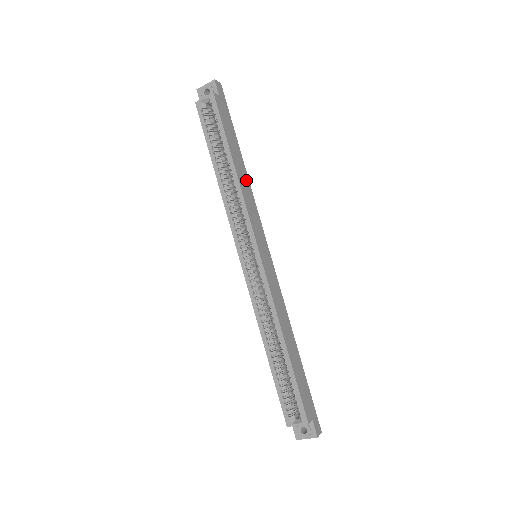
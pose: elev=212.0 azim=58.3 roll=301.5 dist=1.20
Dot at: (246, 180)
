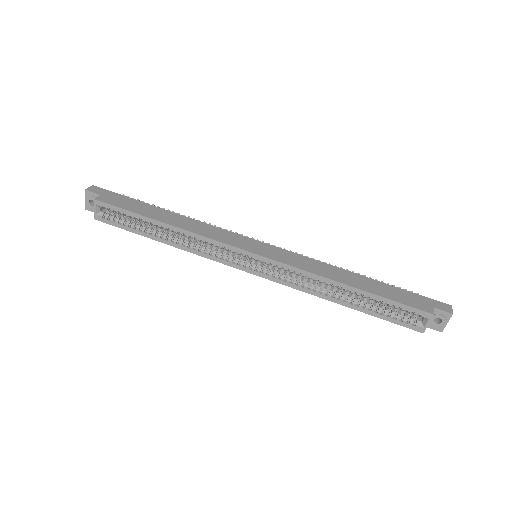
Dot at: (186, 220)
